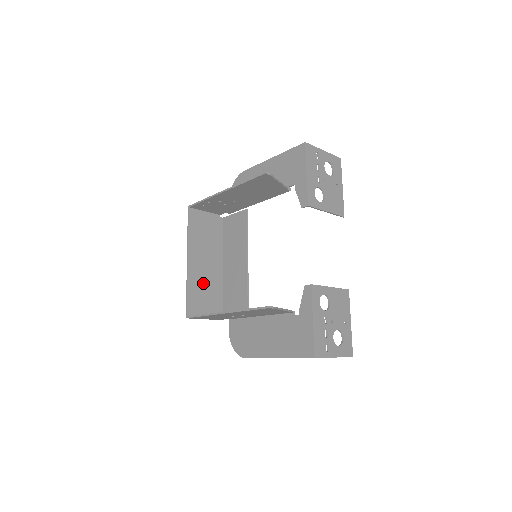
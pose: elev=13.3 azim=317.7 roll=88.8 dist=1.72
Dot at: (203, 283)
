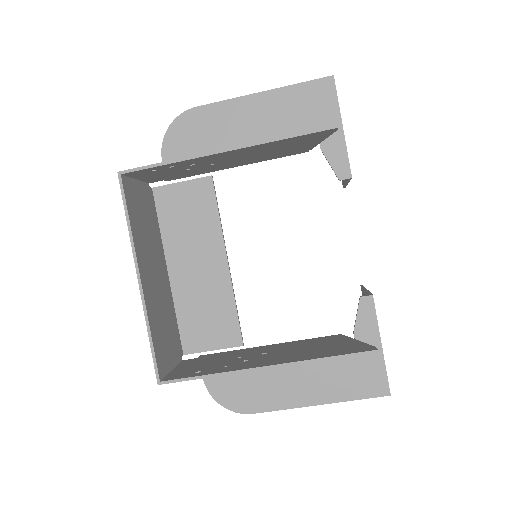
Dot at: (160, 311)
